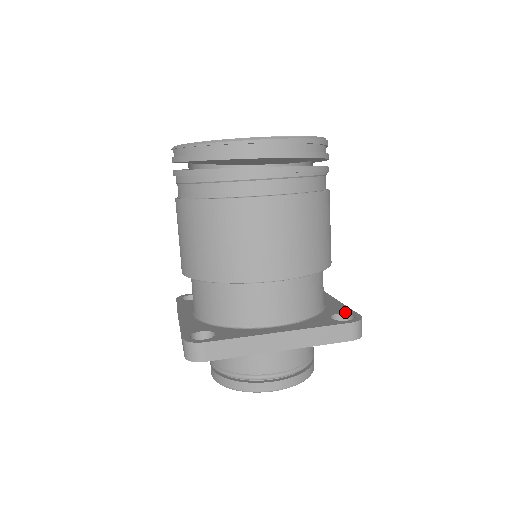
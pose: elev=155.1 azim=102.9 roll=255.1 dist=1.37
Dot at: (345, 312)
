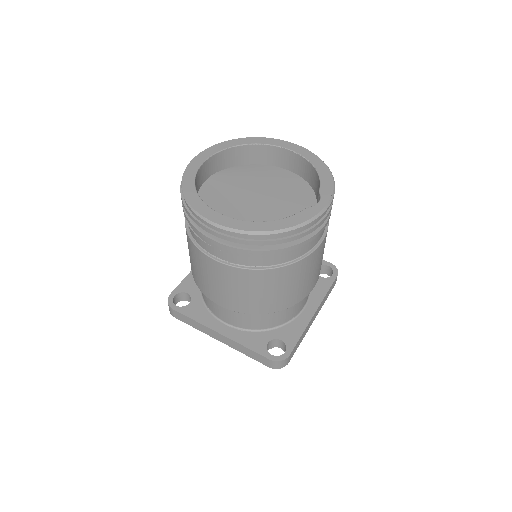
Dot at: occluded
